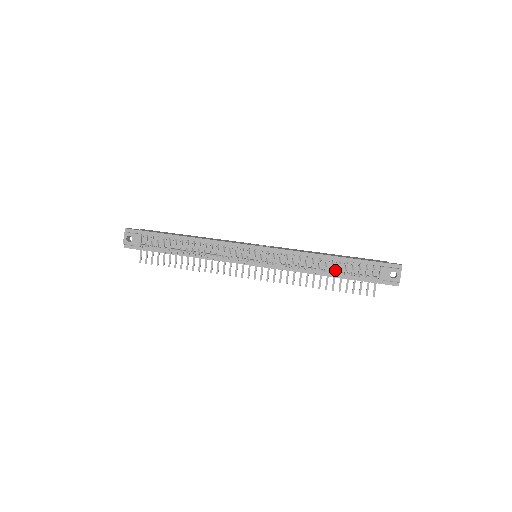
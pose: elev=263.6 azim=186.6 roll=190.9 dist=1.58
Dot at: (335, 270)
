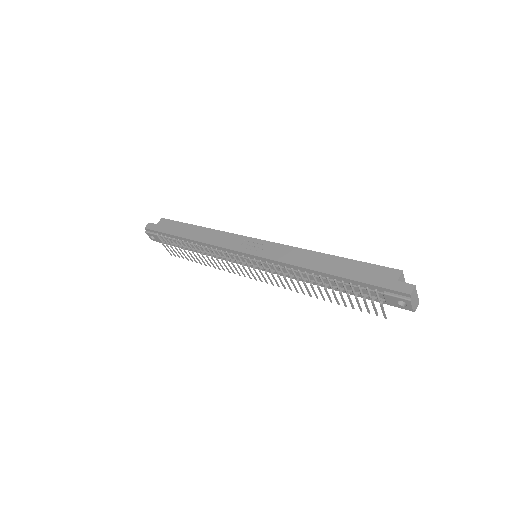
Dot at: (334, 285)
